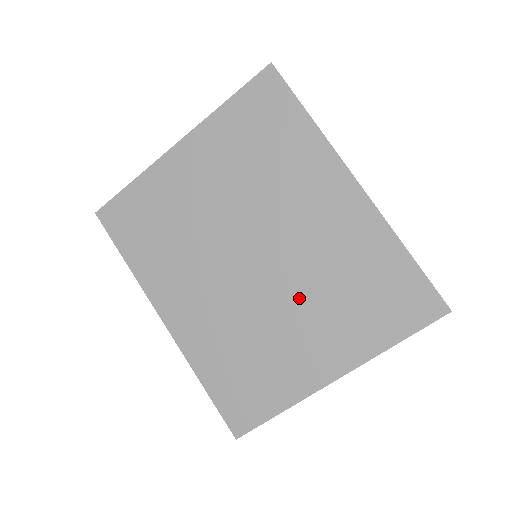
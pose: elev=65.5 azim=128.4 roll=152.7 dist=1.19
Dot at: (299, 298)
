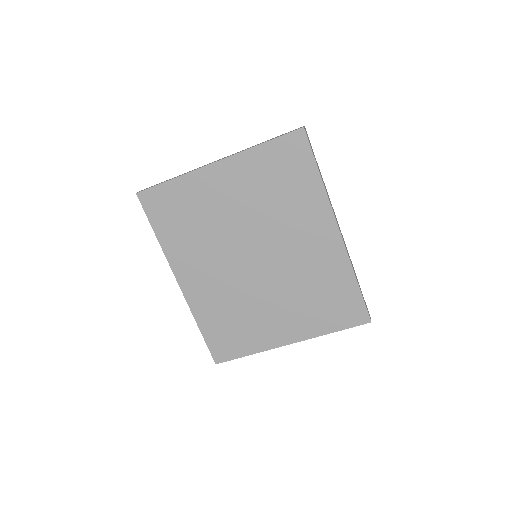
Dot at: (280, 292)
